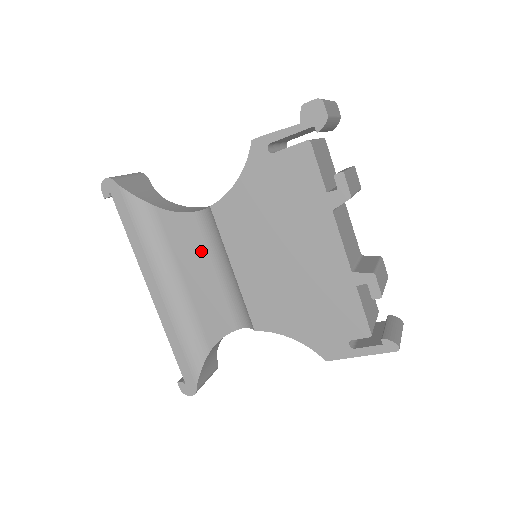
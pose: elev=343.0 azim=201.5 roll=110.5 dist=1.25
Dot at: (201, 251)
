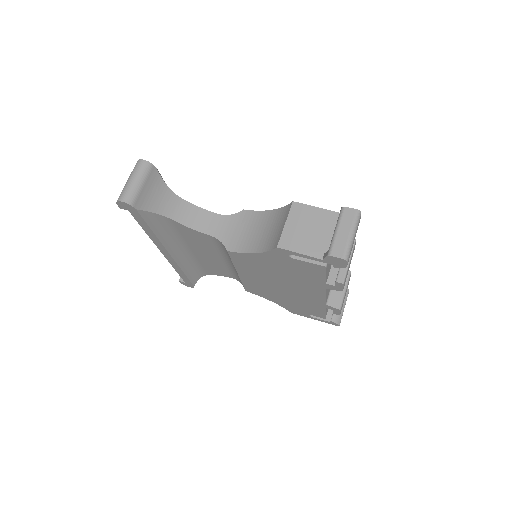
Dot at: (211, 249)
